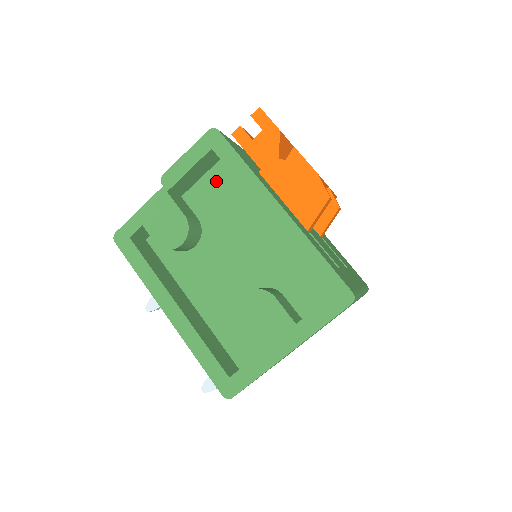
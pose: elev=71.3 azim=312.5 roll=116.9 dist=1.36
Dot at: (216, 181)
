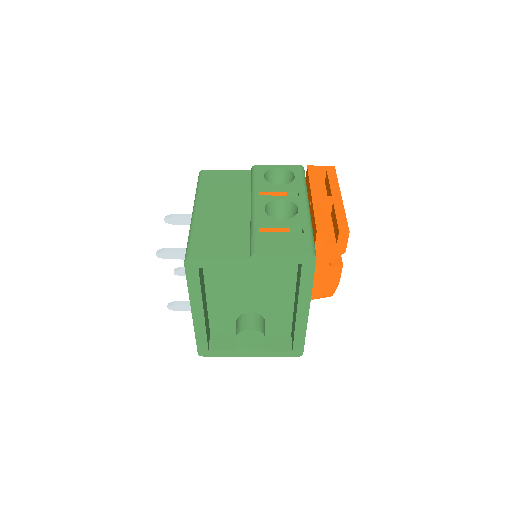
Dot at: occluded
